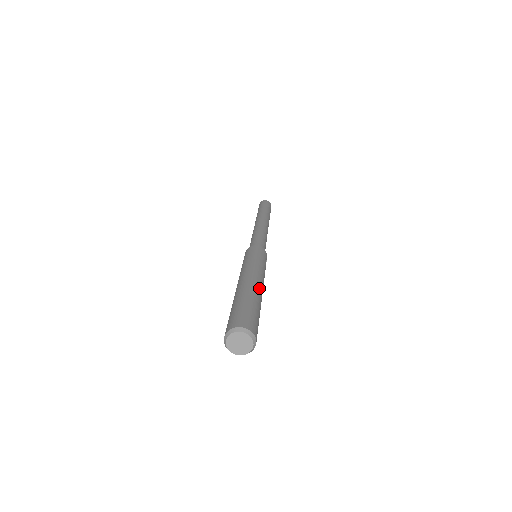
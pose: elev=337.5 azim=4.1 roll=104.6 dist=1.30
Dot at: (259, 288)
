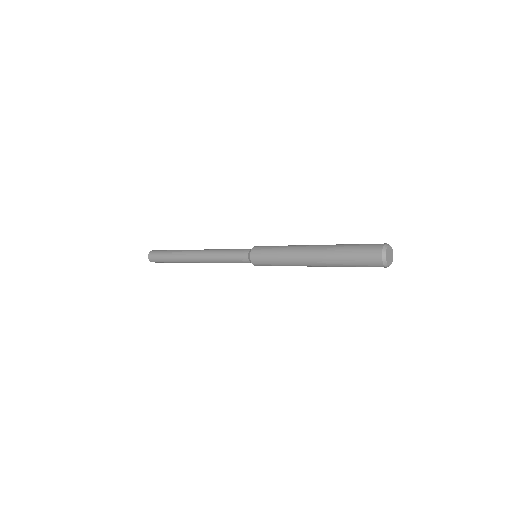
Dot at: (322, 245)
